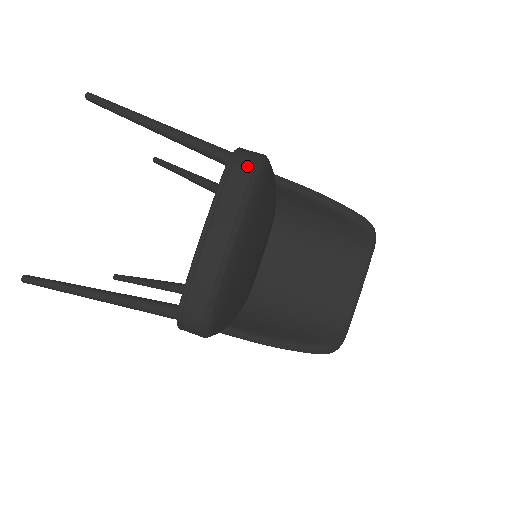
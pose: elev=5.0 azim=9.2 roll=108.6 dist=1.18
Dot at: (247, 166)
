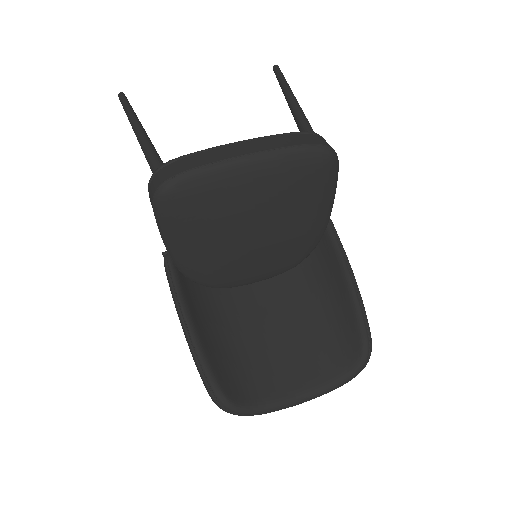
Dot at: (318, 141)
